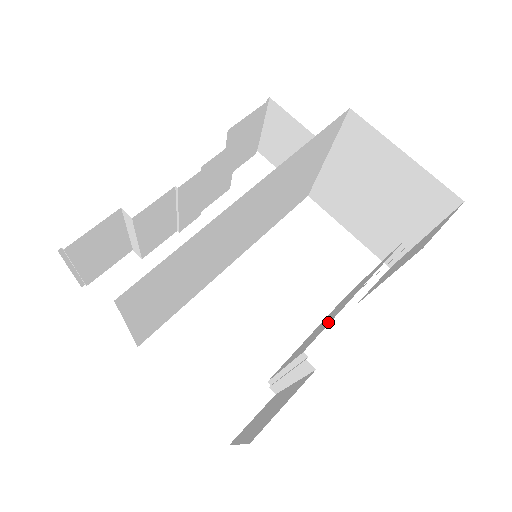
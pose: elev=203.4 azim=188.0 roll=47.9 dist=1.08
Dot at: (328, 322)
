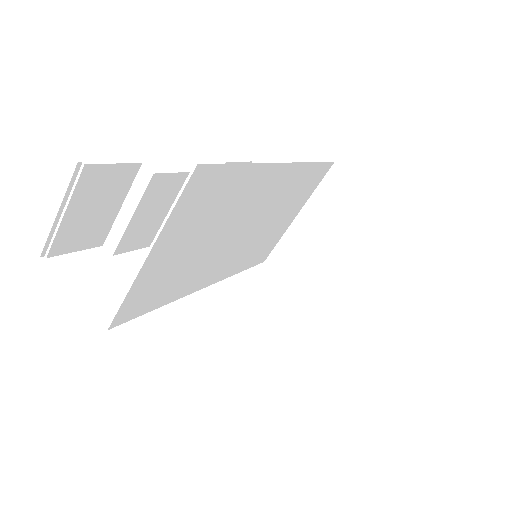
Dot at: occluded
